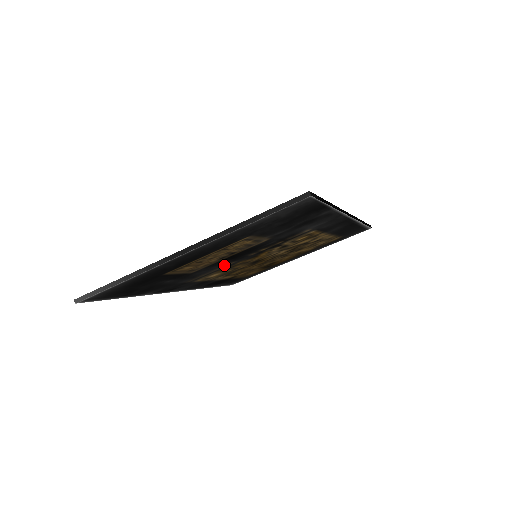
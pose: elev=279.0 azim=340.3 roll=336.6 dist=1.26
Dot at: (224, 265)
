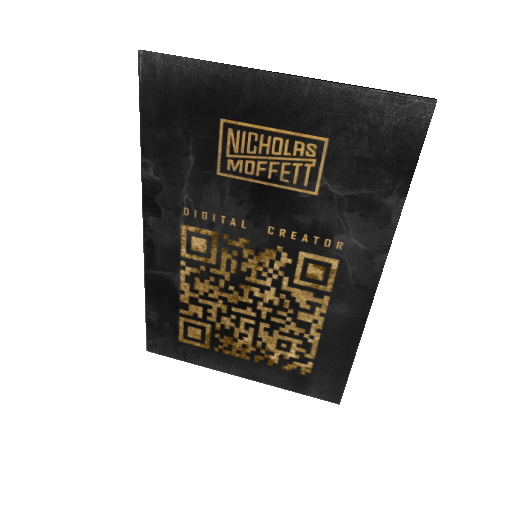
Dot at: (234, 217)
